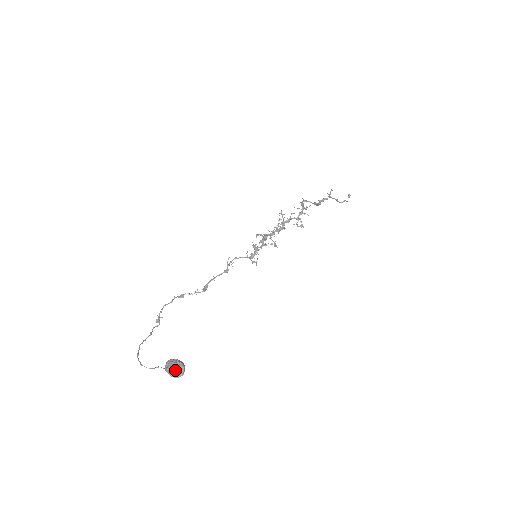
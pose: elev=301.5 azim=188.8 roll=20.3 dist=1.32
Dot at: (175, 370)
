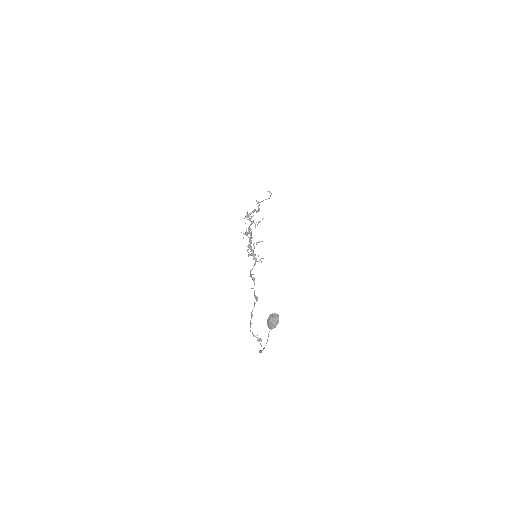
Dot at: (272, 320)
